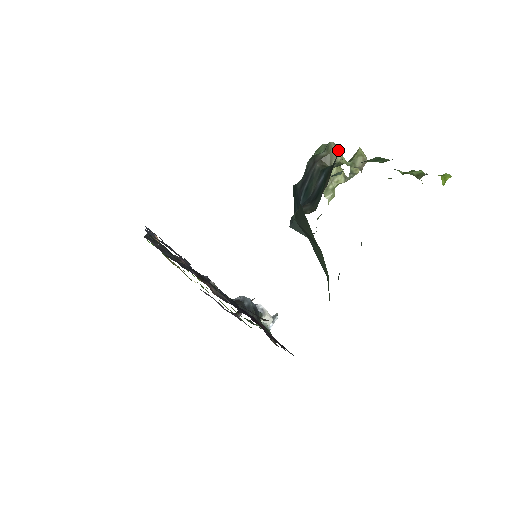
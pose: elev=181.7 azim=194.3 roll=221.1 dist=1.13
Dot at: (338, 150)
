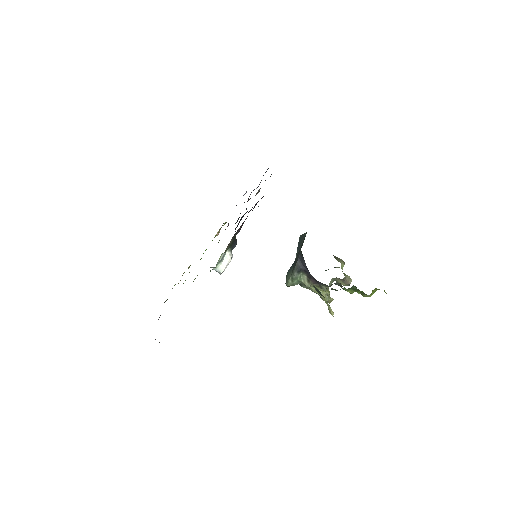
Dot at: (344, 262)
